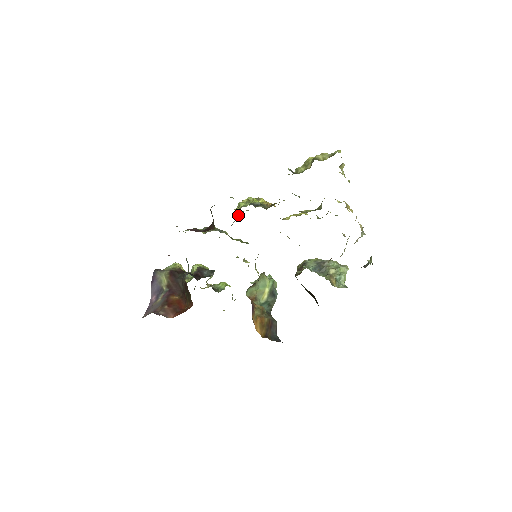
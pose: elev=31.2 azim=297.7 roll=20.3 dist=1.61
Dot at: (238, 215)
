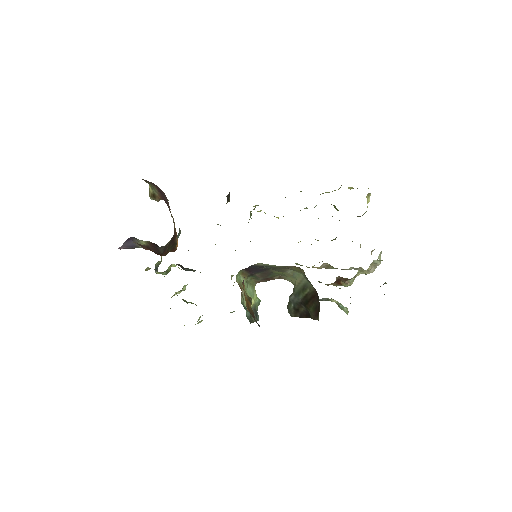
Dot at: (249, 219)
